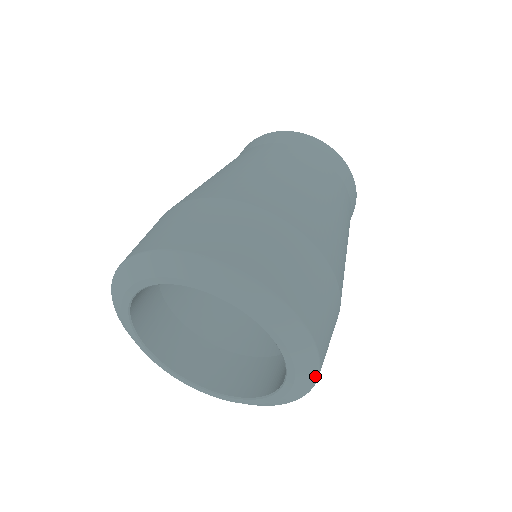
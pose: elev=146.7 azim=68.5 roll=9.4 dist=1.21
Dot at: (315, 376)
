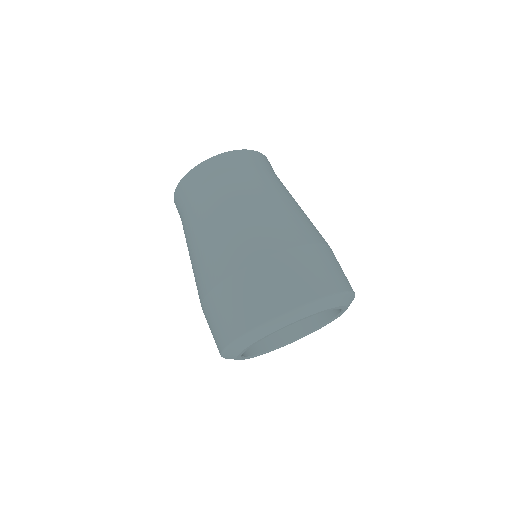
Dot at: occluded
